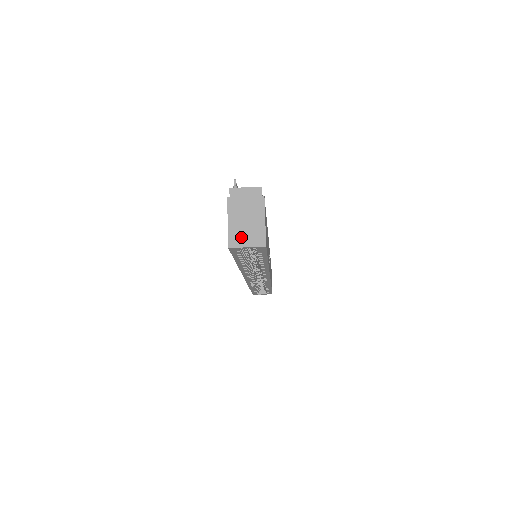
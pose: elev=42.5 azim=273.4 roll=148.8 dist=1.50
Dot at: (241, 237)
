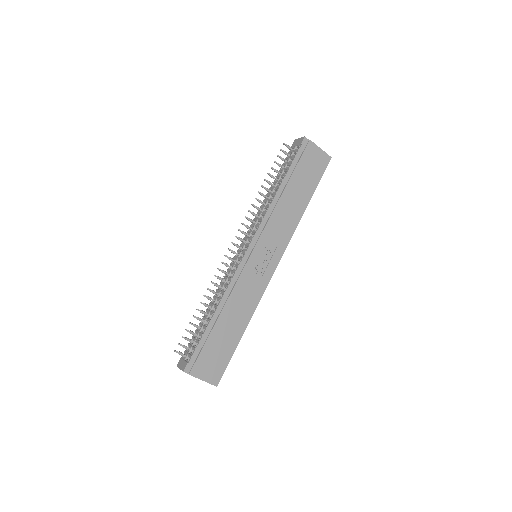
Dot at: occluded
